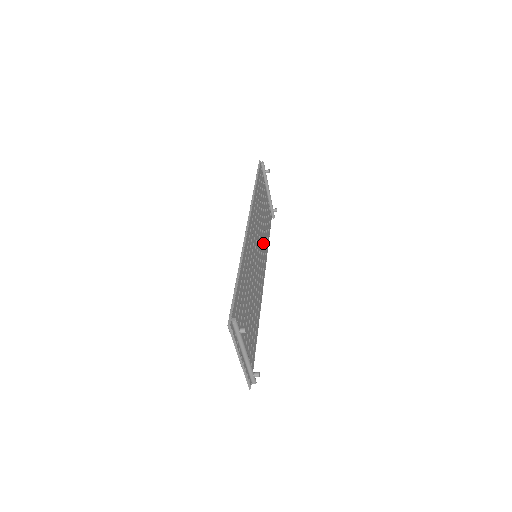
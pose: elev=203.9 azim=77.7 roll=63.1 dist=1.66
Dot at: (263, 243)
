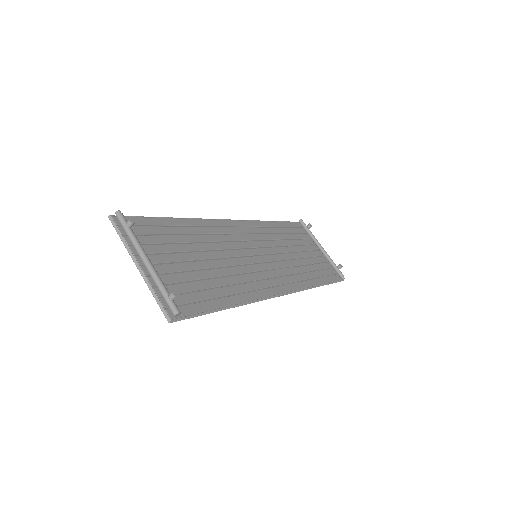
Dot at: (293, 269)
